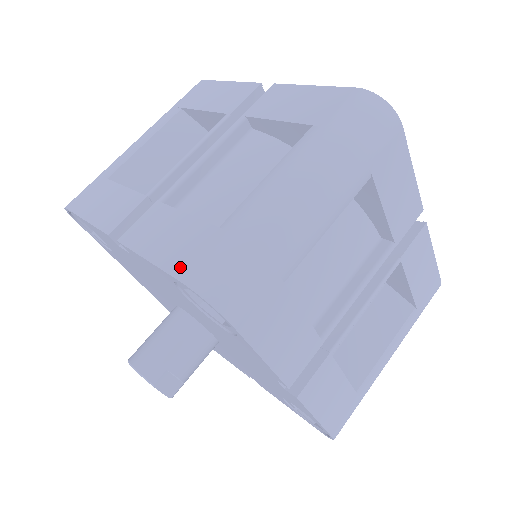
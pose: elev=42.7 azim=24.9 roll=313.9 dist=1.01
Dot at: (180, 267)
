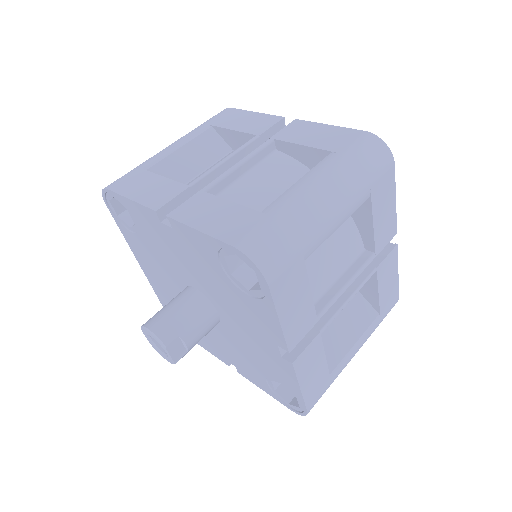
Dot at: (230, 236)
